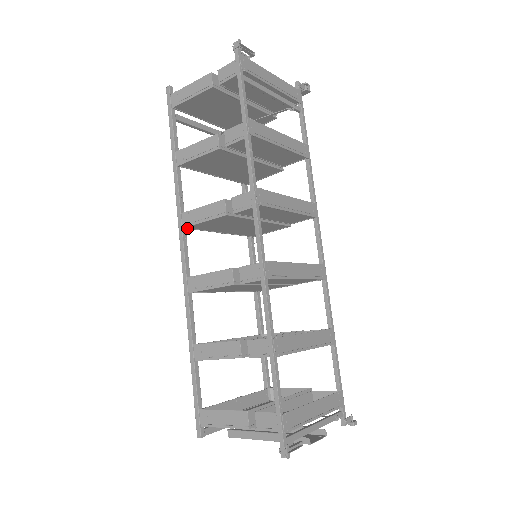
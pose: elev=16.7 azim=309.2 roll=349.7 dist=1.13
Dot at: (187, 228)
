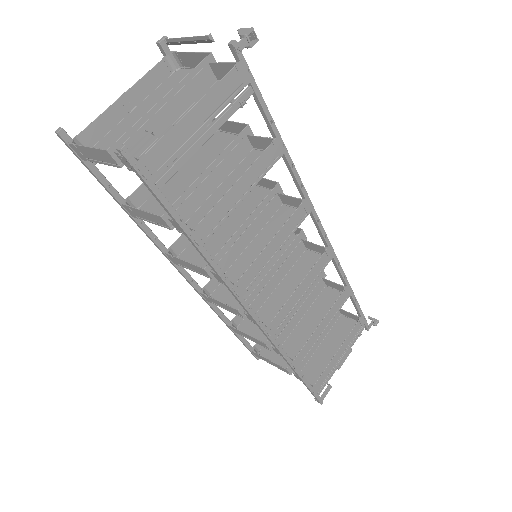
Dot at: occluded
